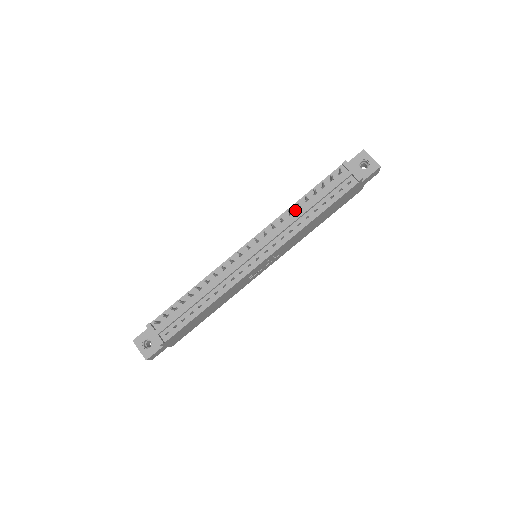
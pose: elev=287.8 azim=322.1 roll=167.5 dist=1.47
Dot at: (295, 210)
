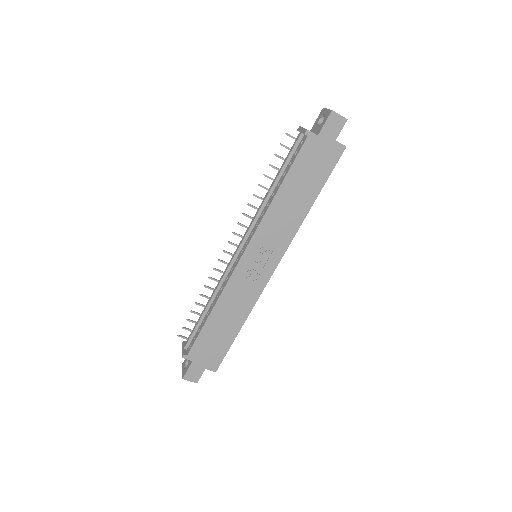
Dot at: occluded
